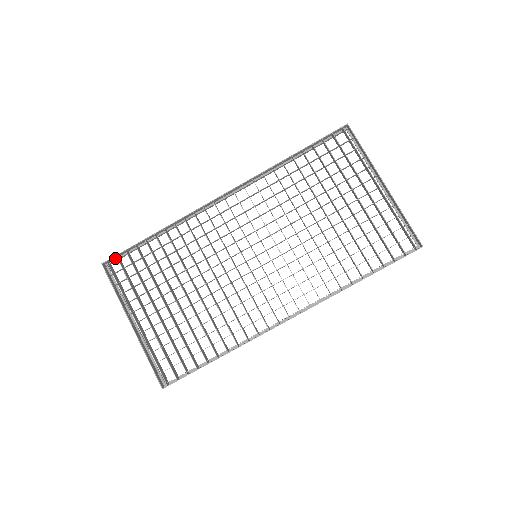
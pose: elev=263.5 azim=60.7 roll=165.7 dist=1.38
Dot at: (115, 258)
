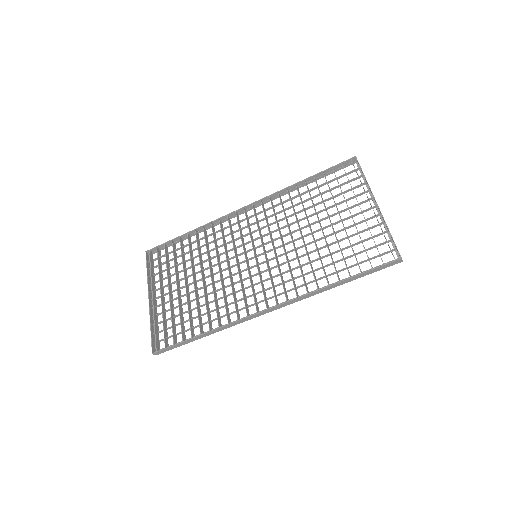
Dot at: occluded
